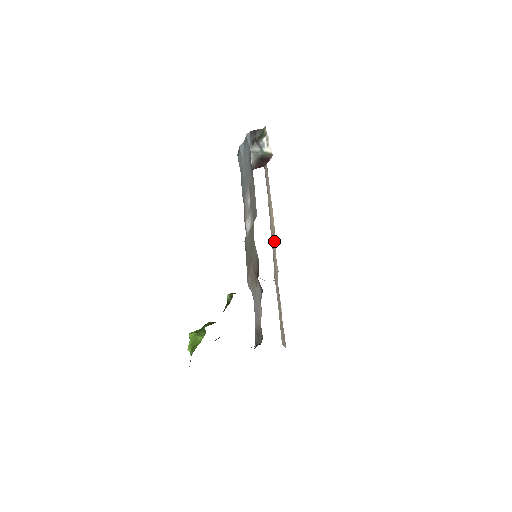
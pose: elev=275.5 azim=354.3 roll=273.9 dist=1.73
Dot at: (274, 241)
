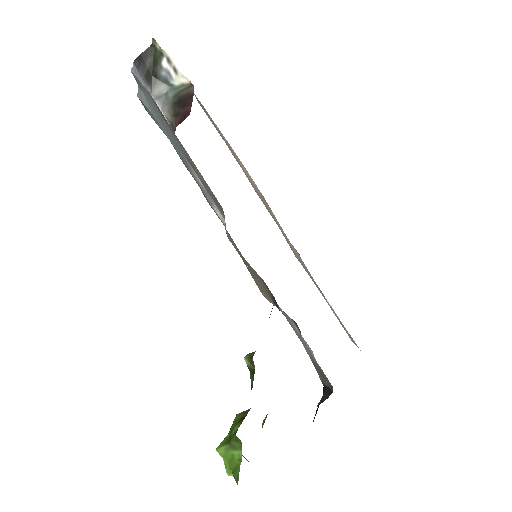
Dot at: occluded
